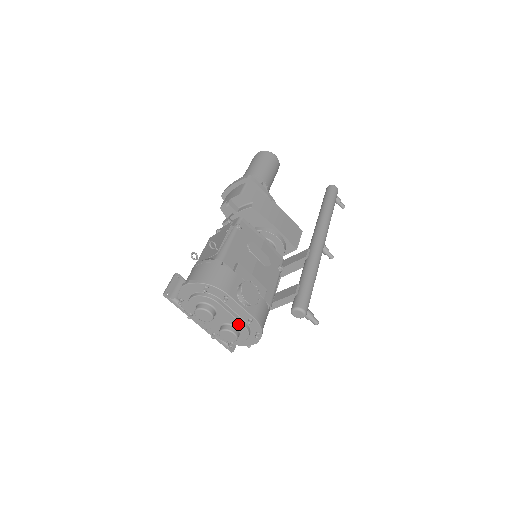
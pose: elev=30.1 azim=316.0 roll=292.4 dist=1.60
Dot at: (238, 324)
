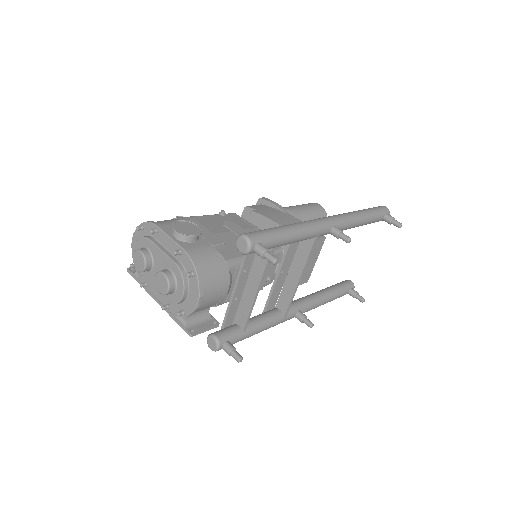
Dot at: (170, 264)
